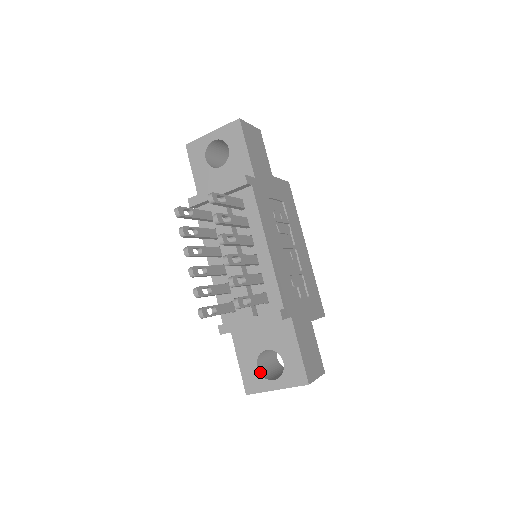
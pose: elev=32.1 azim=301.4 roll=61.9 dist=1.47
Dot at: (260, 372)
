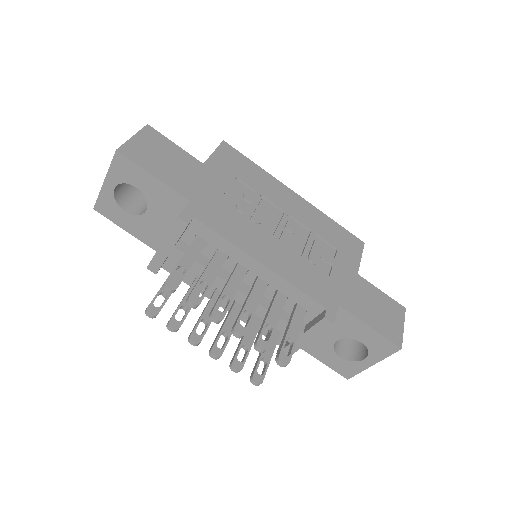
Dot at: (346, 358)
